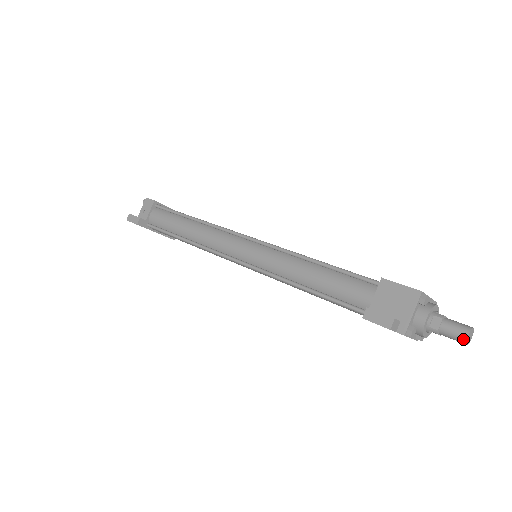
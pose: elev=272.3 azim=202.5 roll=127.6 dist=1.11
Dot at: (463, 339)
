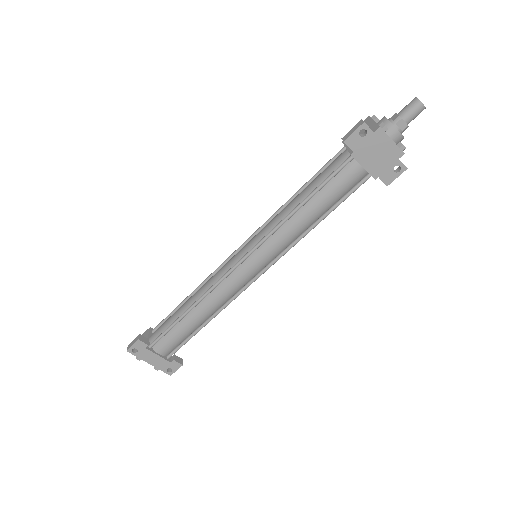
Dot at: (416, 102)
